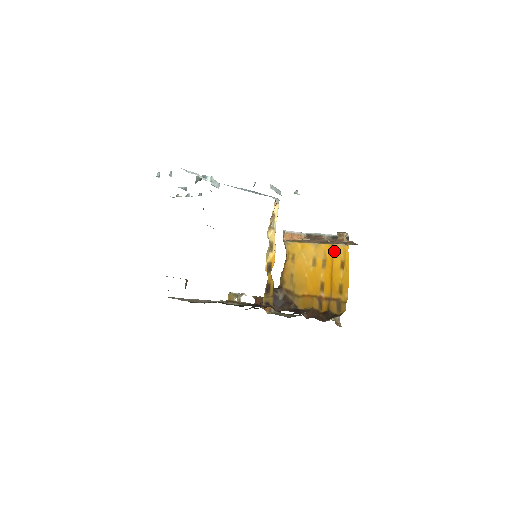
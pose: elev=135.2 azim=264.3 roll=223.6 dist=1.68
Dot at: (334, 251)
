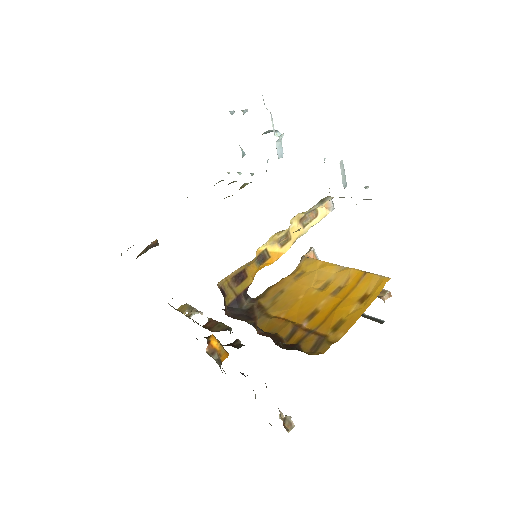
Dot at: (364, 279)
